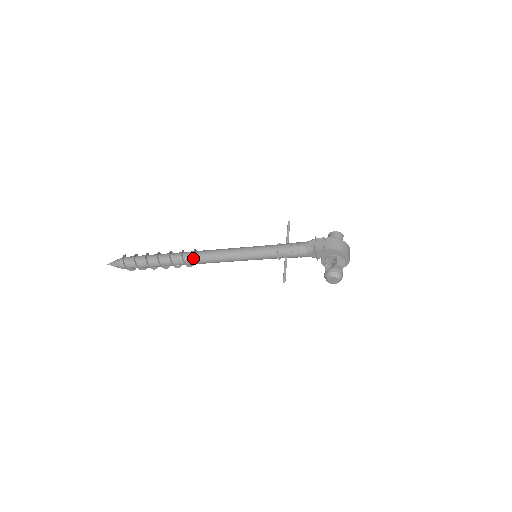
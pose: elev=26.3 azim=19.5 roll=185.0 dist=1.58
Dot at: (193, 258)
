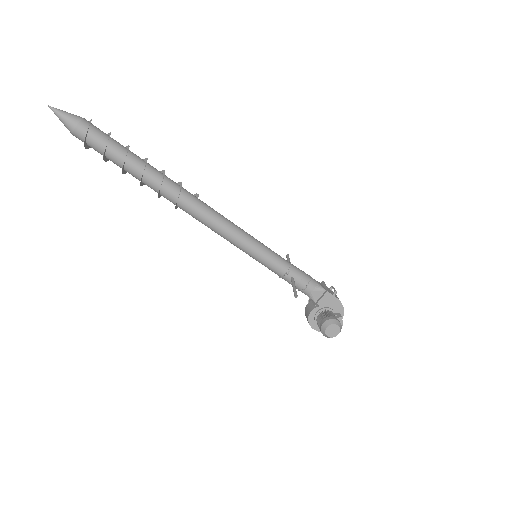
Dot at: (193, 199)
